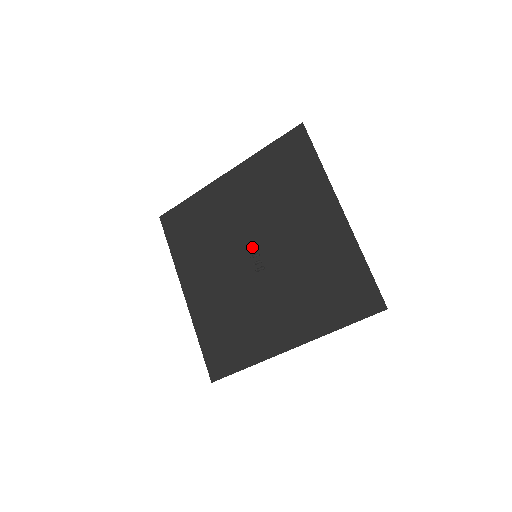
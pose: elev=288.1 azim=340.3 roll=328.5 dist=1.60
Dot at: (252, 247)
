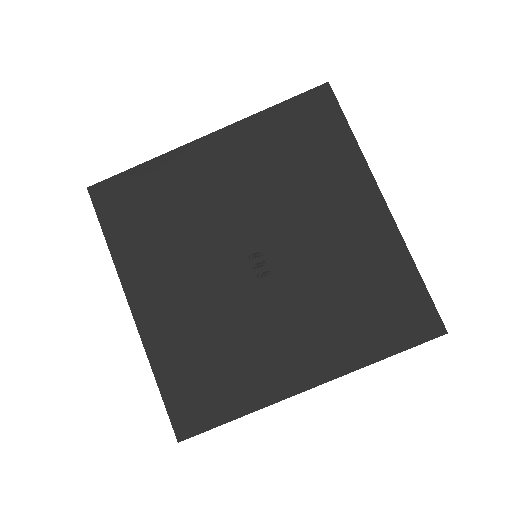
Dot at: (250, 243)
